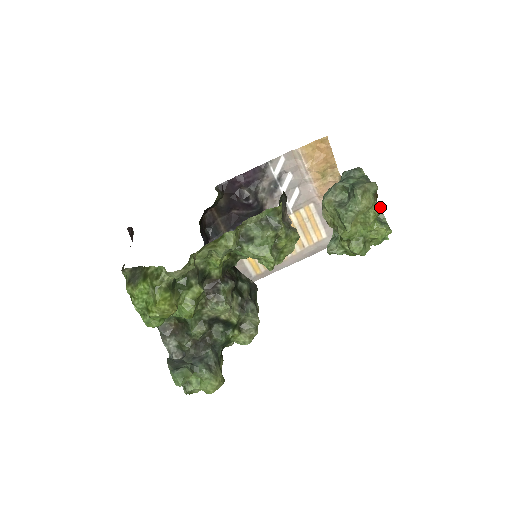
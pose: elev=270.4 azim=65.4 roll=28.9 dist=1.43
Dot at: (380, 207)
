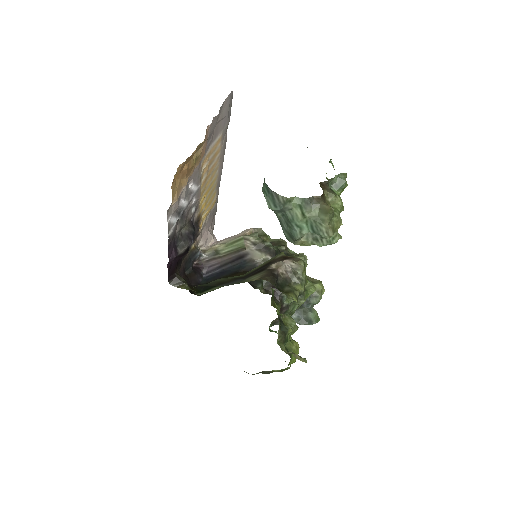
Dot at: (337, 197)
